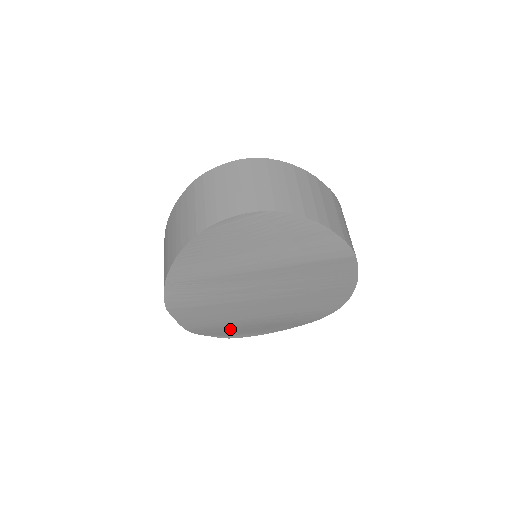
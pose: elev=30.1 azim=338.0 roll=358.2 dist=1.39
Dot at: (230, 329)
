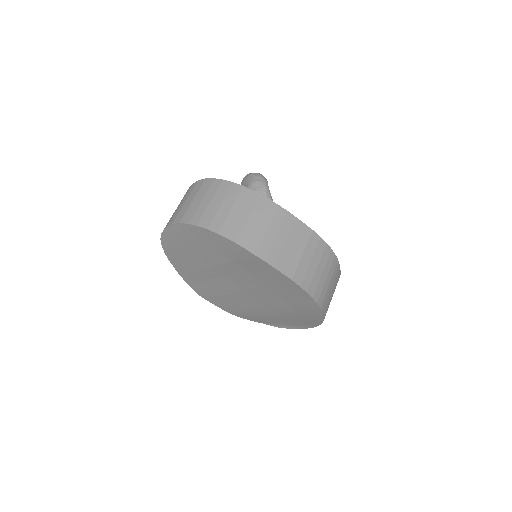
Dot at: (265, 318)
